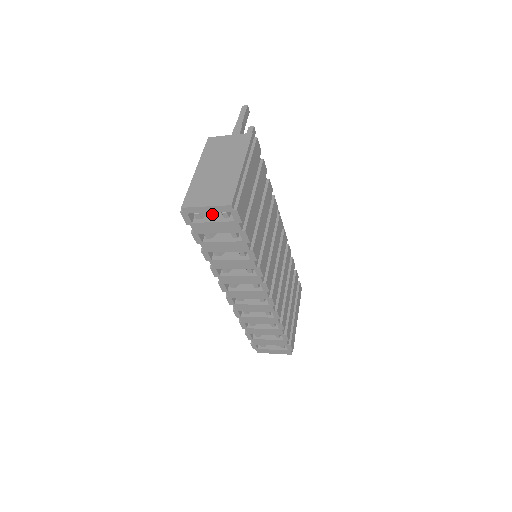
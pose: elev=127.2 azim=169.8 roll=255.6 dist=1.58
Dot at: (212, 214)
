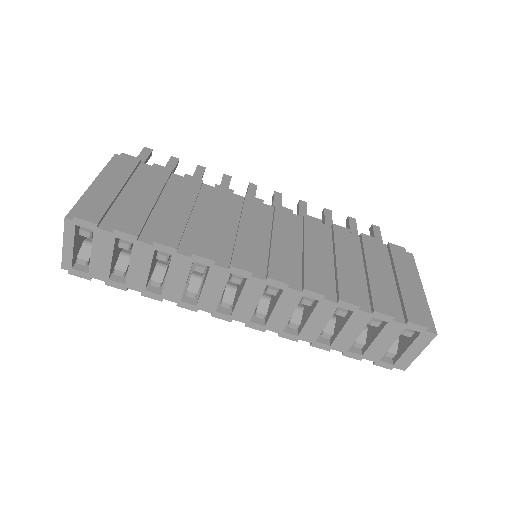
Dot at: occluded
